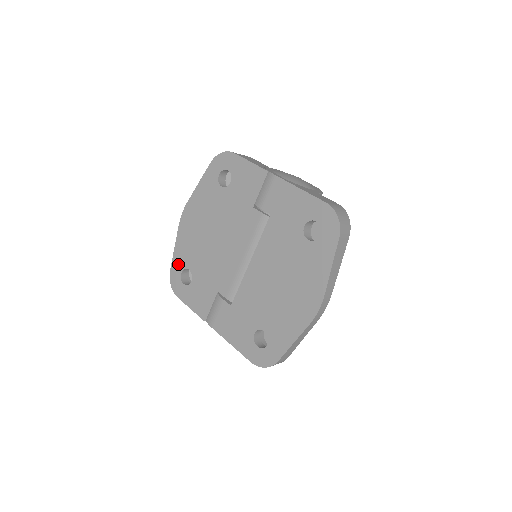
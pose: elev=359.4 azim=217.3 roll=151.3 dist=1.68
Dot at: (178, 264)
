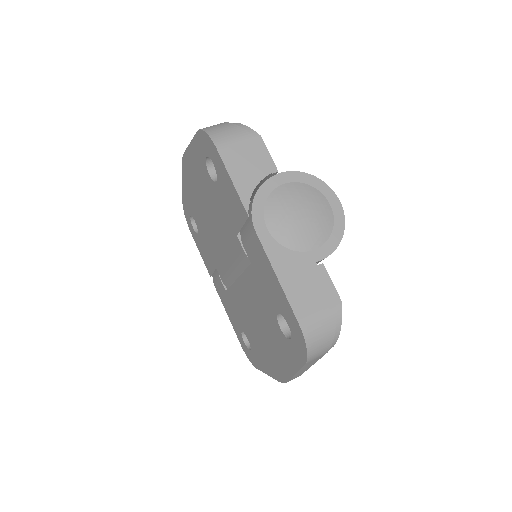
Dot at: (187, 206)
